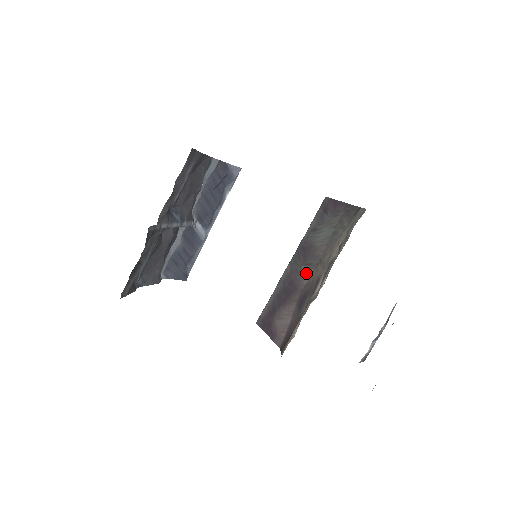
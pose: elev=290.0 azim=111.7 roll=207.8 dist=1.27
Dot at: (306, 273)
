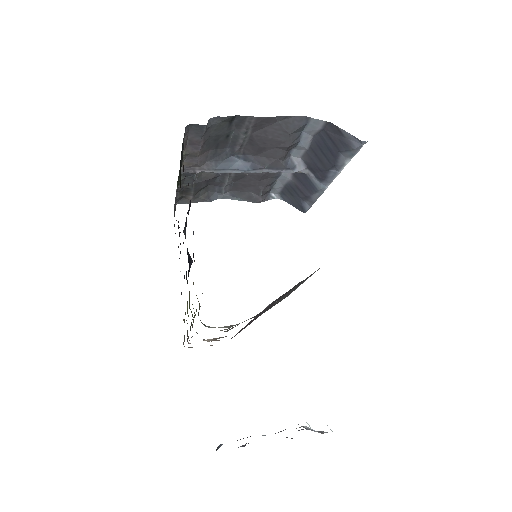
Dot at: occluded
